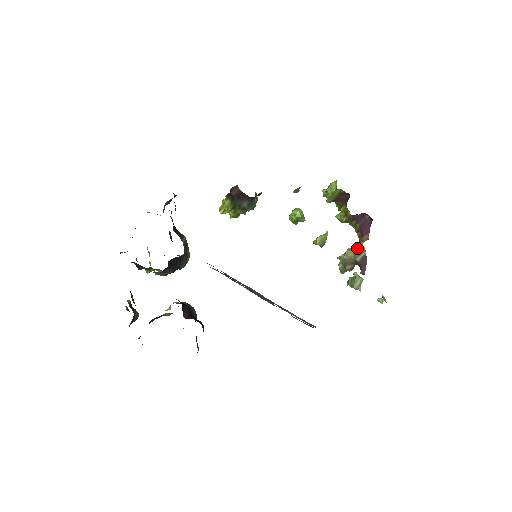
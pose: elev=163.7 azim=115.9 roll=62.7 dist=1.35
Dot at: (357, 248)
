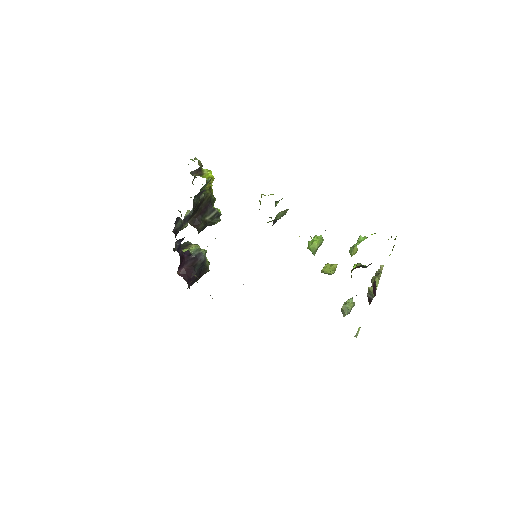
Dot at: (372, 289)
